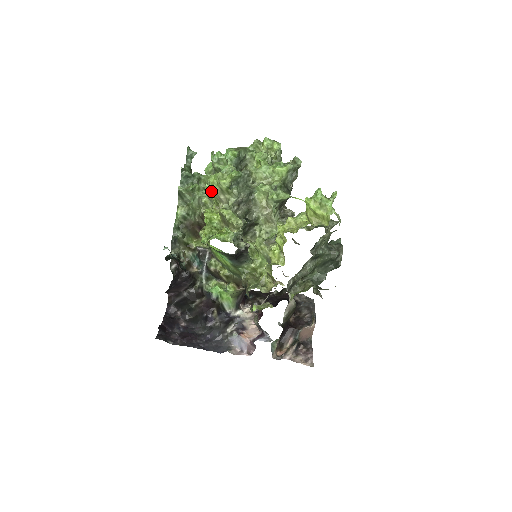
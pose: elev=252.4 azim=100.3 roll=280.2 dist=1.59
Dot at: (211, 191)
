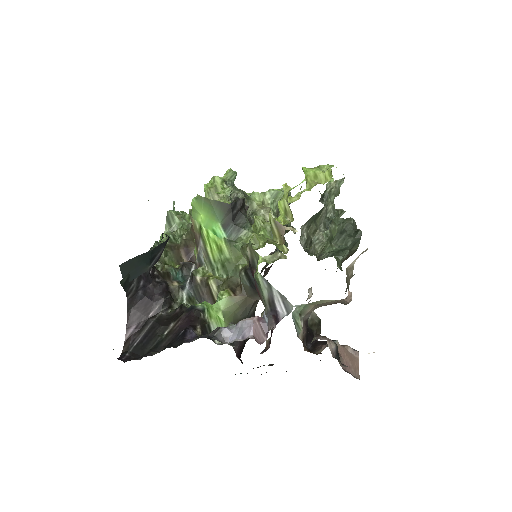
Dot at: occluded
